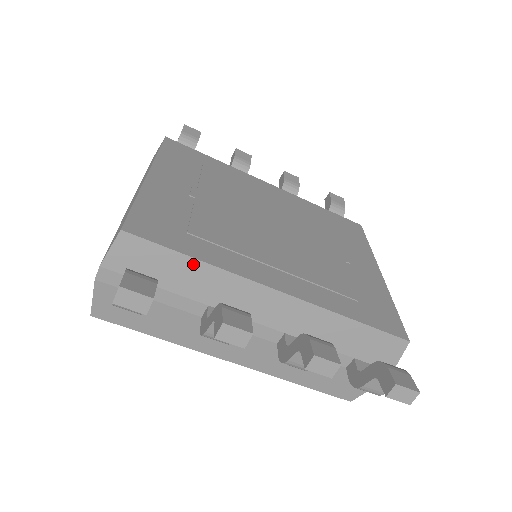
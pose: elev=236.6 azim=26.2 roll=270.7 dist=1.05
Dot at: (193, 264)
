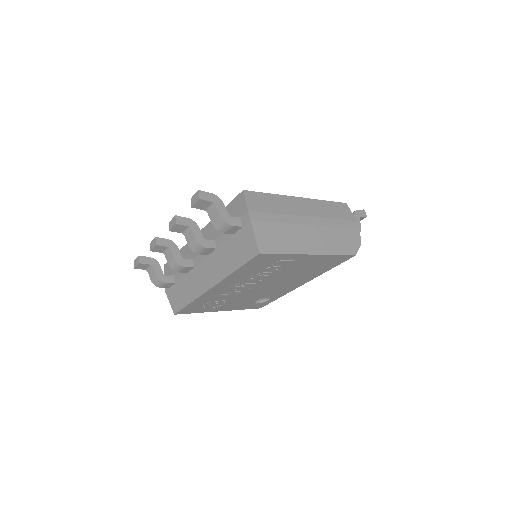
Dot at: occluded
